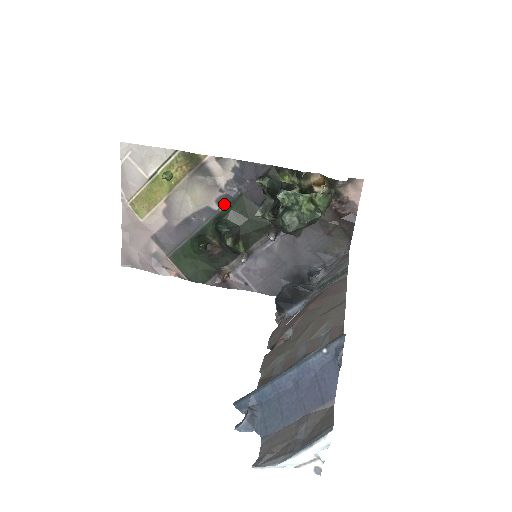
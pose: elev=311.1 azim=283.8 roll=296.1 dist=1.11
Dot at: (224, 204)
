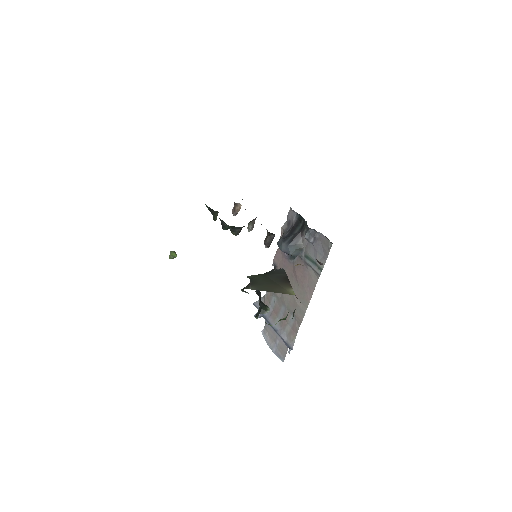
Dot at: occluded
